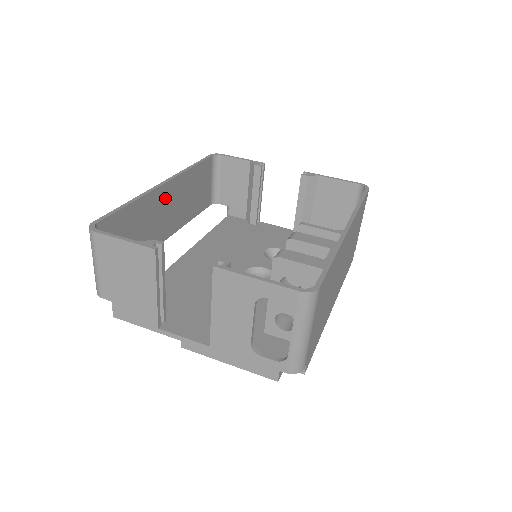
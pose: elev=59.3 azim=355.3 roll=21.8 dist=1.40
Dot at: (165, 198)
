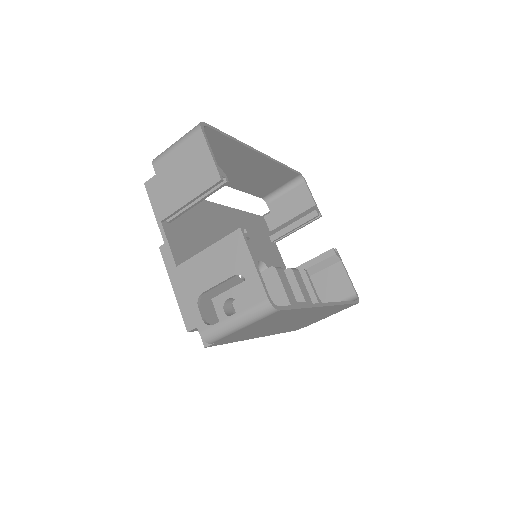
Dot at: (250, 162)
